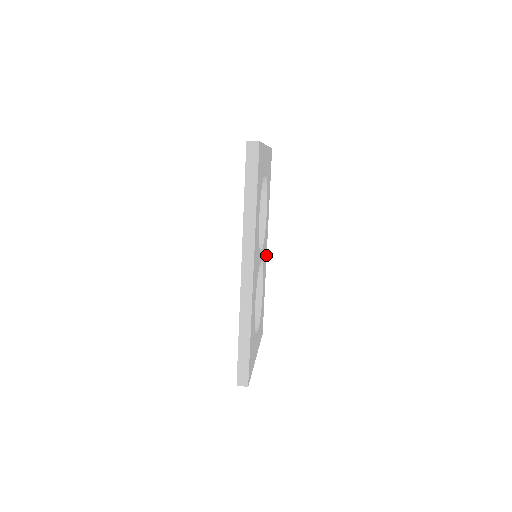
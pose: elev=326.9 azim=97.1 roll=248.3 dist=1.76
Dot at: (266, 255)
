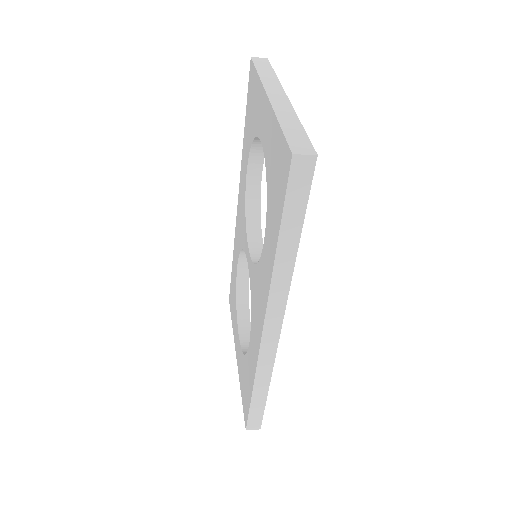
Dot at: occluded
